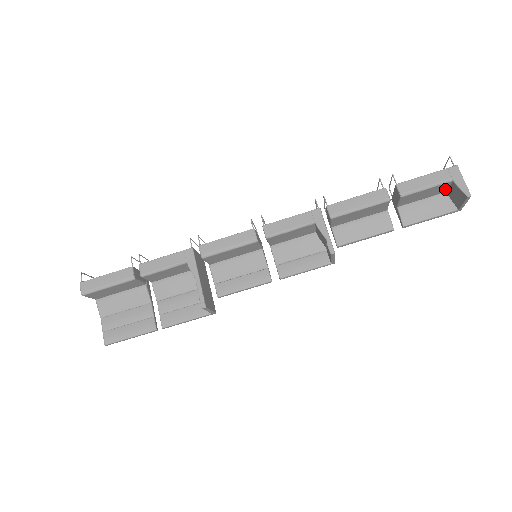
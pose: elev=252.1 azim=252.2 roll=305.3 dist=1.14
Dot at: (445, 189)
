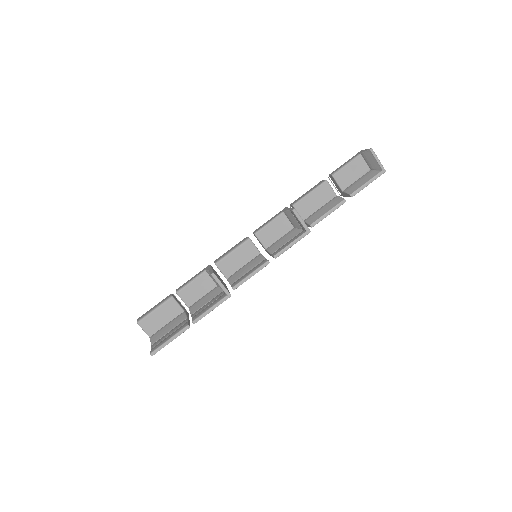
Dot at: (366, 166)
